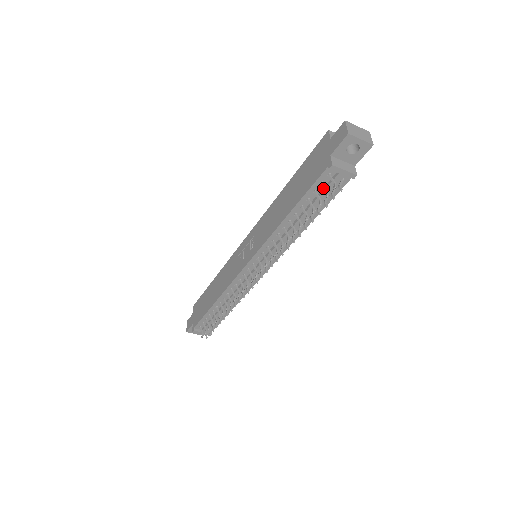
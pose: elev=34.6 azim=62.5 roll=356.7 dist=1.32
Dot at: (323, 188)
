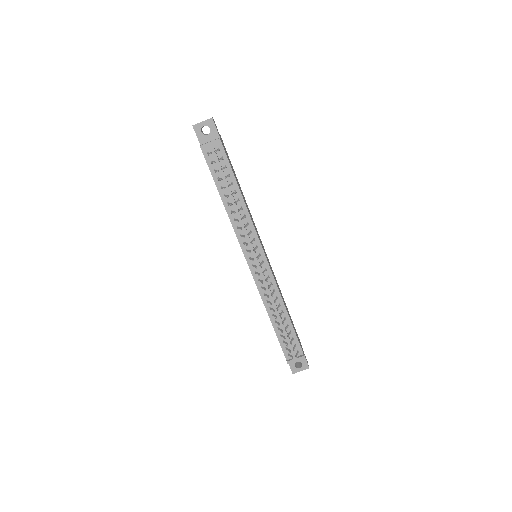
Dot at: (213, 163)
